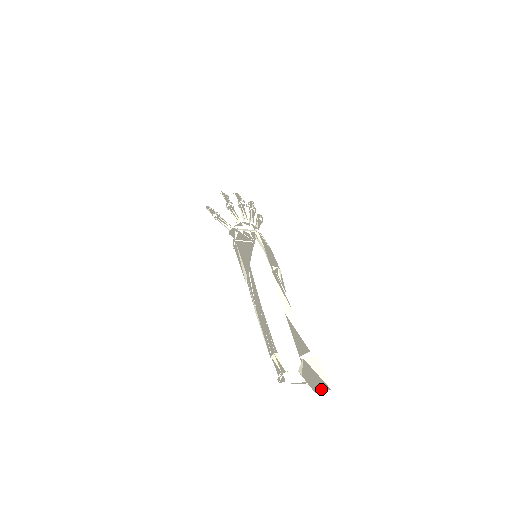
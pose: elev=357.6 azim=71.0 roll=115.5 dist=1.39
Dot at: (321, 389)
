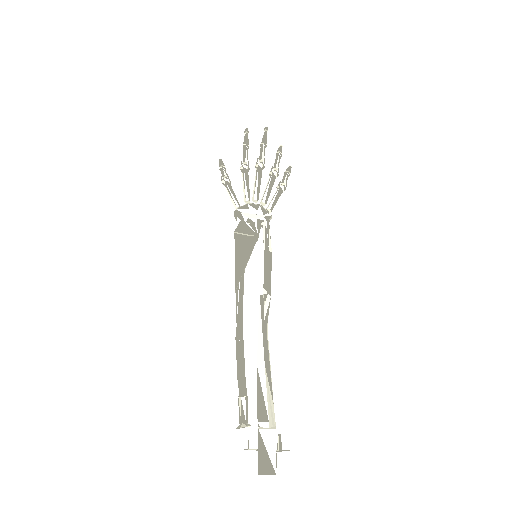
Dot at: (266, 472)
